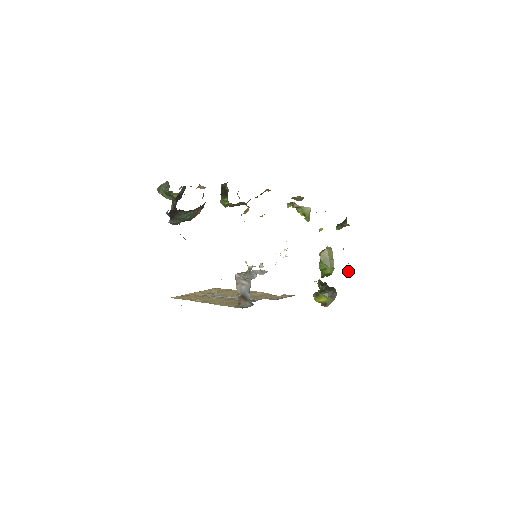
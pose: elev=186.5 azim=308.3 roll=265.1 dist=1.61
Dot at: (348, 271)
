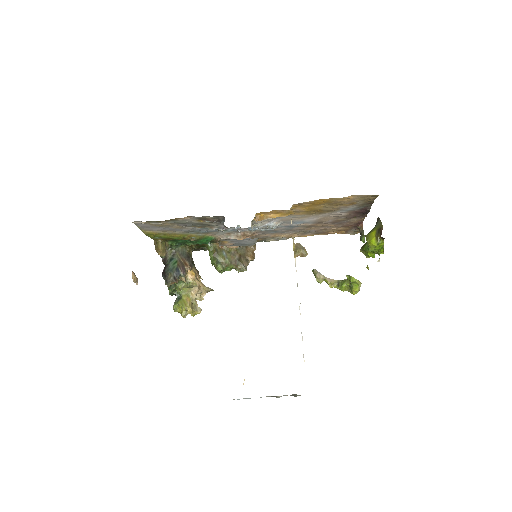
Dot at: occluded
